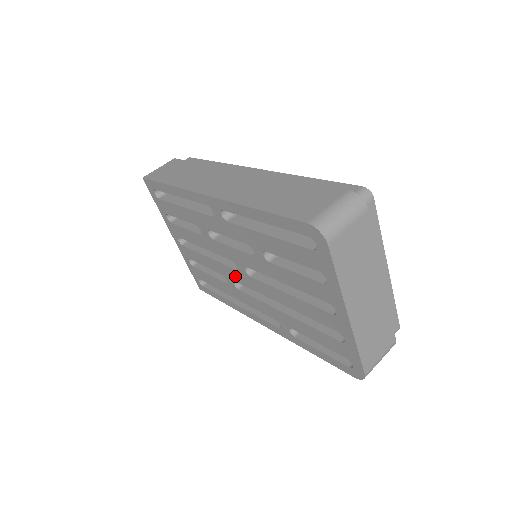
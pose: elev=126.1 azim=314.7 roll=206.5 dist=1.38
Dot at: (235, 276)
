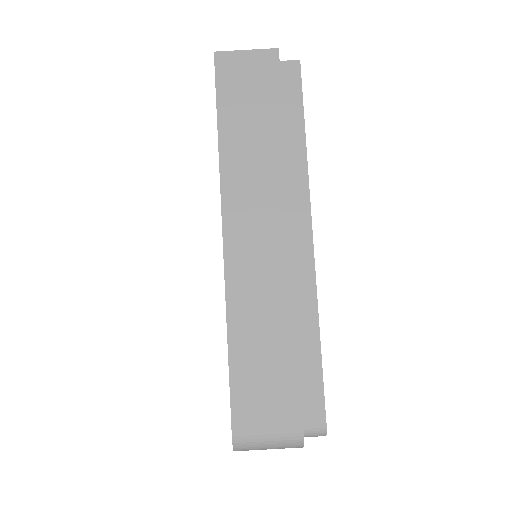
Dot at: occluded
